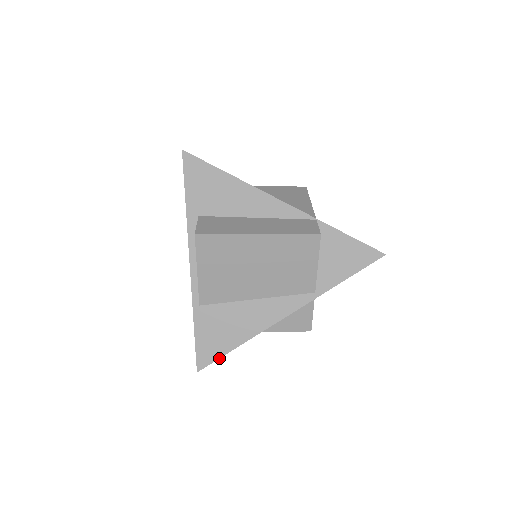
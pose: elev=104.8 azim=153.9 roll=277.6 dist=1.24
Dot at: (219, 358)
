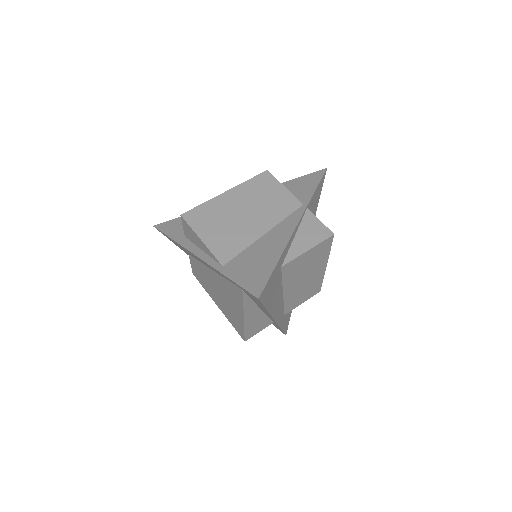
Dot at: (269, 278)
